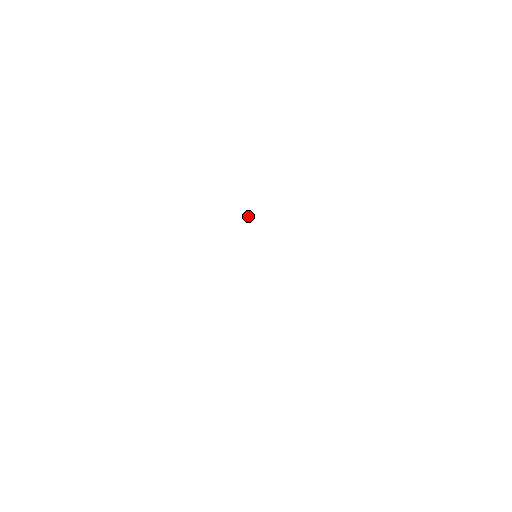
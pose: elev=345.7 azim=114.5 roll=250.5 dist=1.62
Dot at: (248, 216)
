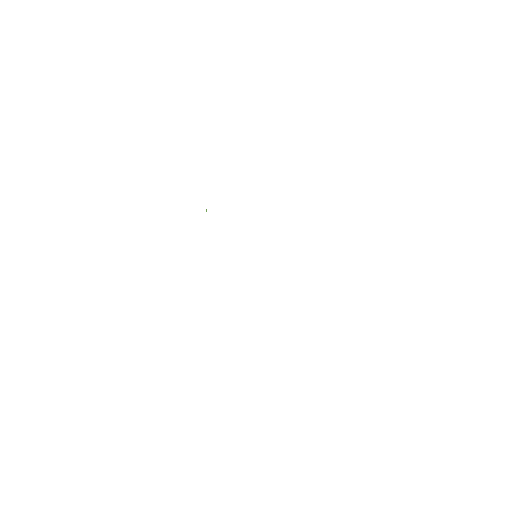
Dot at: occluded
